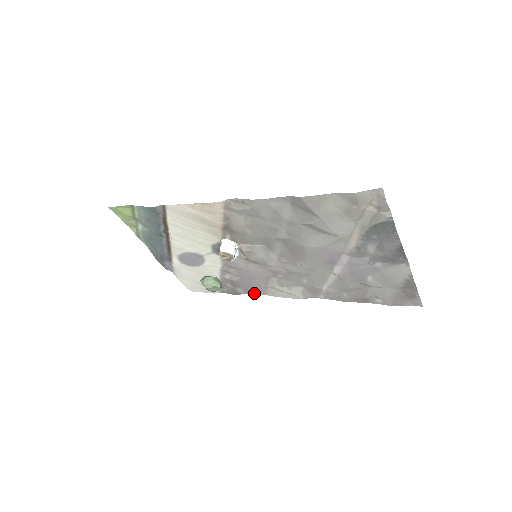
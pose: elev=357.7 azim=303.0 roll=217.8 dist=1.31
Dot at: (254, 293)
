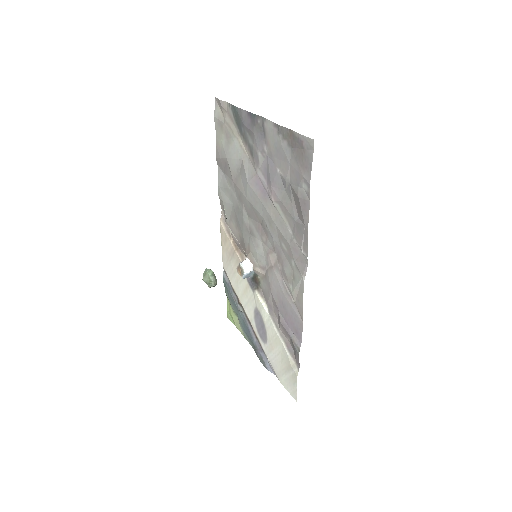
Dot at: (301, 330)
